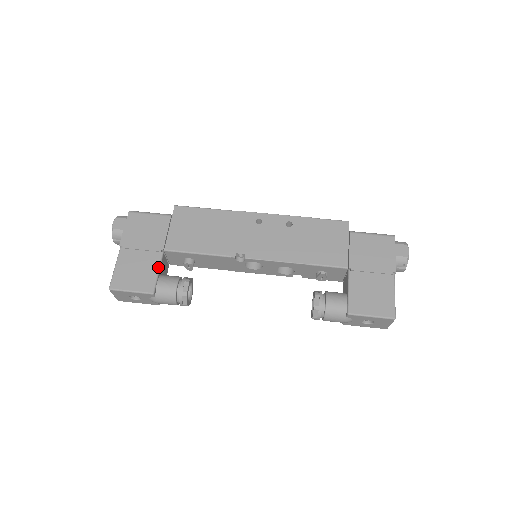
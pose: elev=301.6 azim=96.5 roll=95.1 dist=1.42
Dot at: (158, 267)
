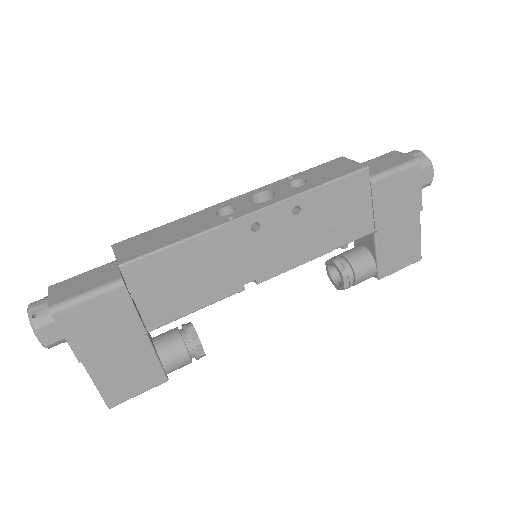
Dot at: (154, 354)
